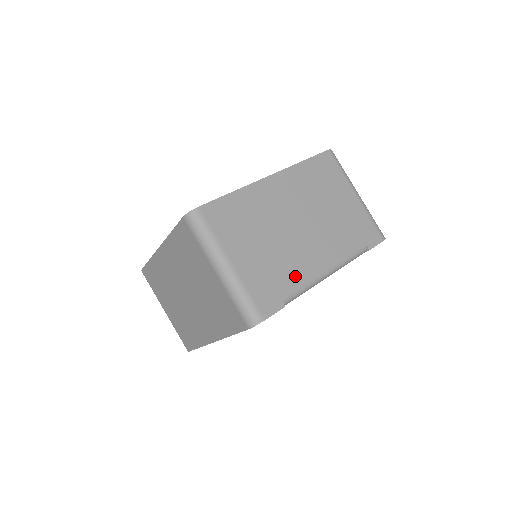
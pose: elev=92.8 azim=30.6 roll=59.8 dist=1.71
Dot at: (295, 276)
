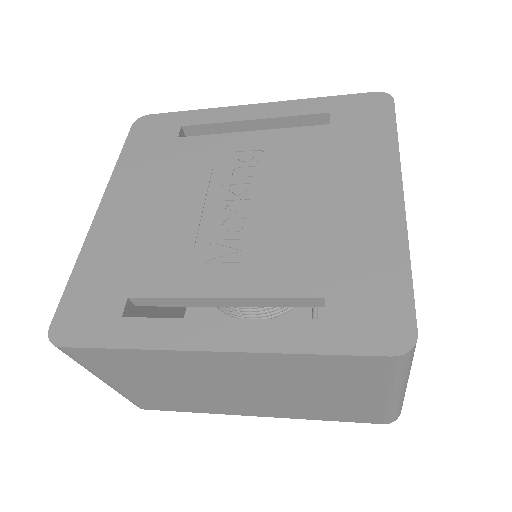
Dot at: occluded
